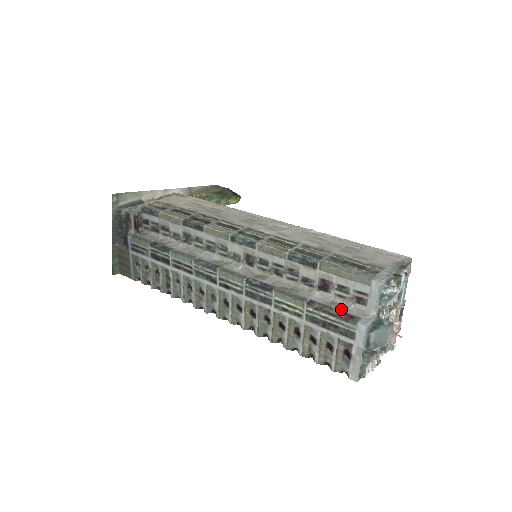
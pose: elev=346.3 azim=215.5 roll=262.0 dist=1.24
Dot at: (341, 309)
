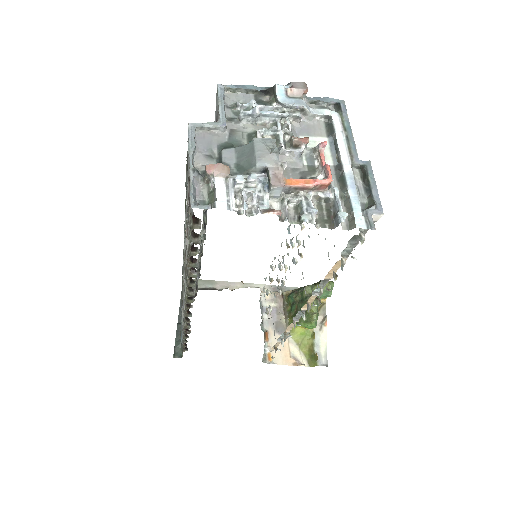
Dot at: occluded
